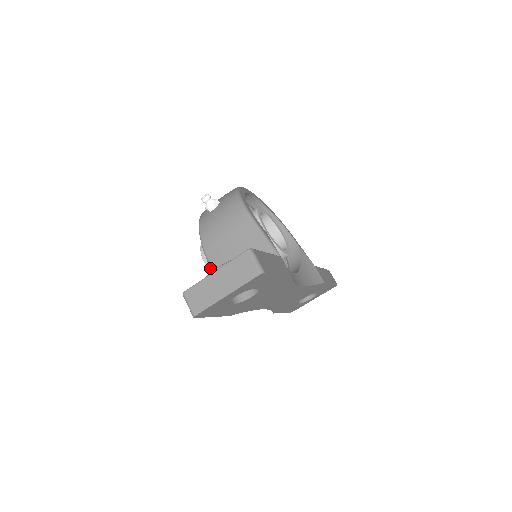
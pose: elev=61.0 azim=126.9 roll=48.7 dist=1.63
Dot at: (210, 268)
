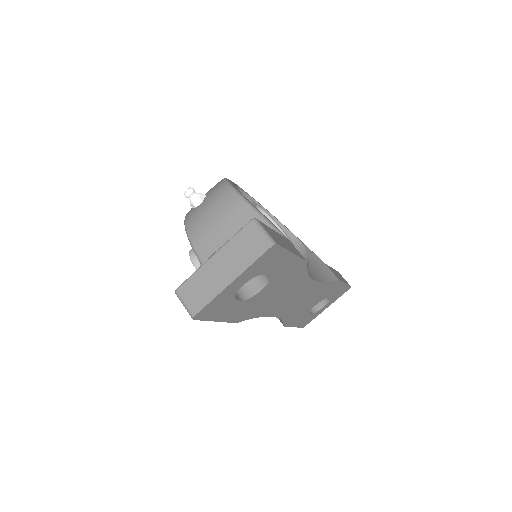
Dot at: occluded
